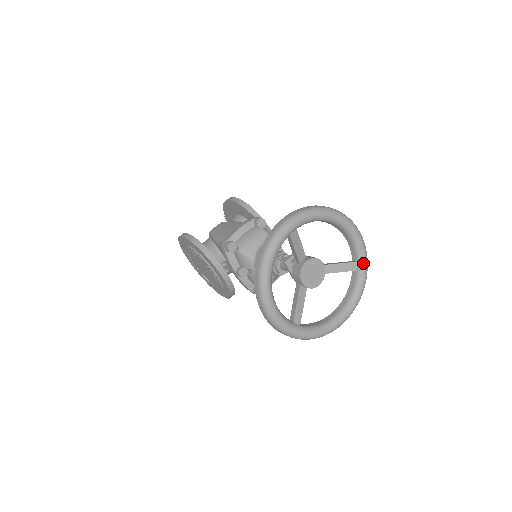
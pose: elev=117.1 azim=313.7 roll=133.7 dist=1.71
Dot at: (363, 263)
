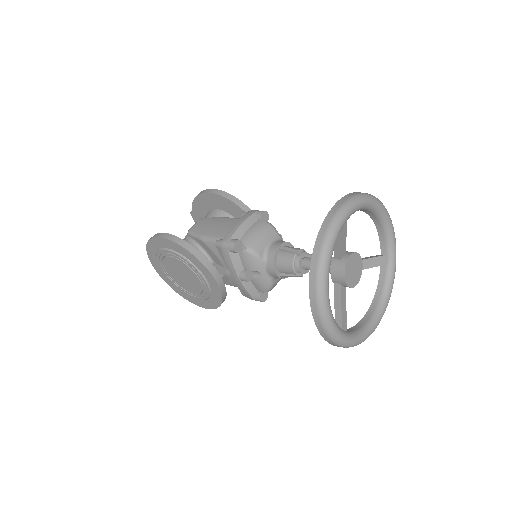
Dot at: (394, 256)
